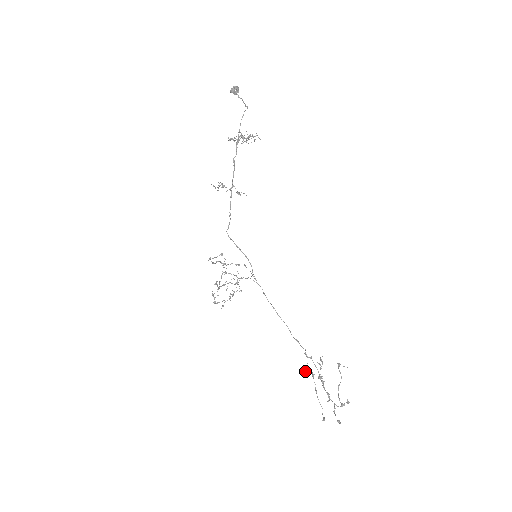
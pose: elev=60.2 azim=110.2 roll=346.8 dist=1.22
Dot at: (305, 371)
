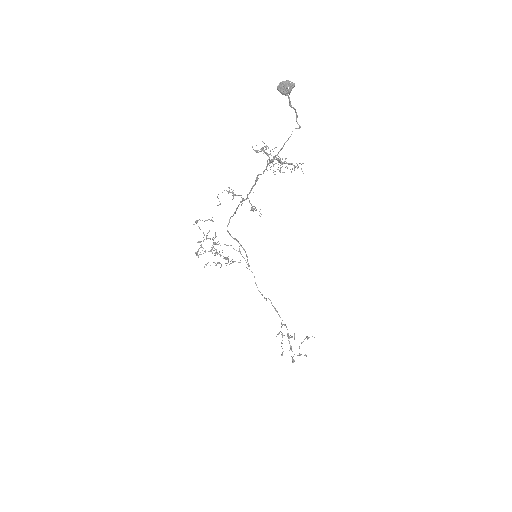
Dot at: occluded
